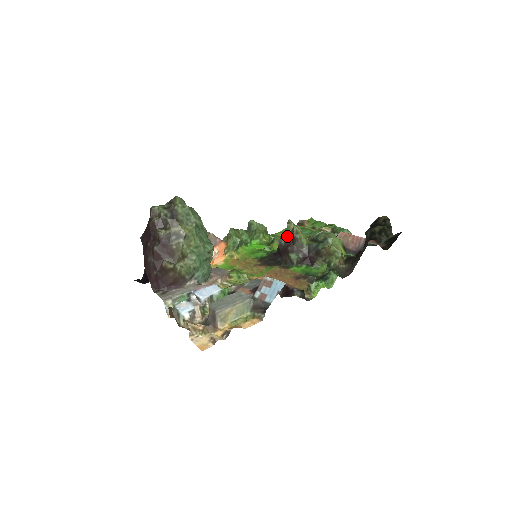
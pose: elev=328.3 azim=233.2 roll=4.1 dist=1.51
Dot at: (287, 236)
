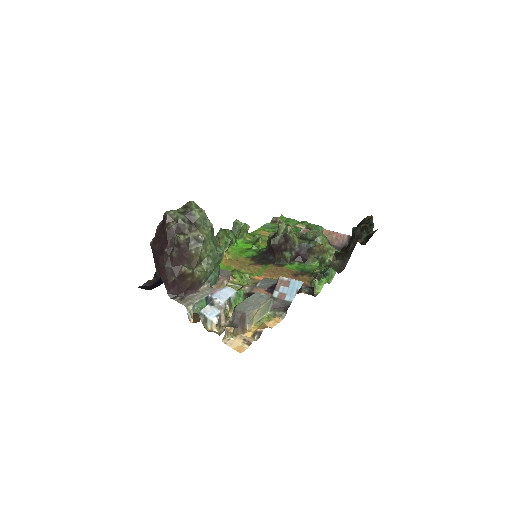
Dot at: (280, 235)
